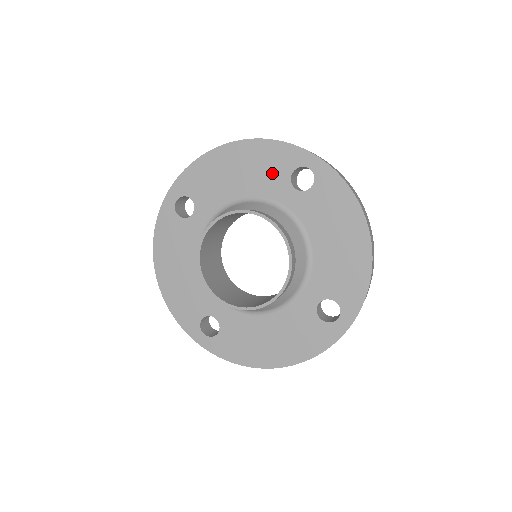
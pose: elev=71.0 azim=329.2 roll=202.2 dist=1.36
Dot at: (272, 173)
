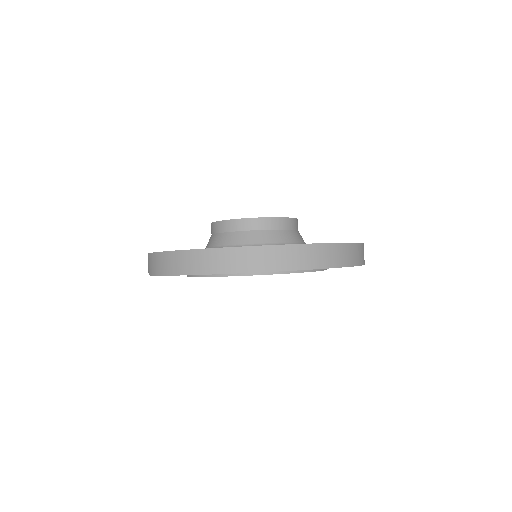
Dot at: occluded
